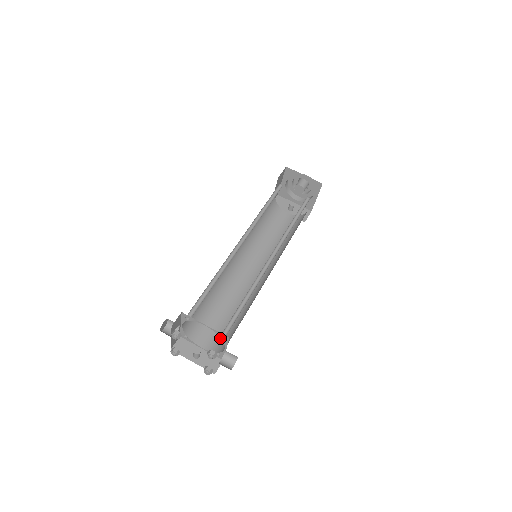
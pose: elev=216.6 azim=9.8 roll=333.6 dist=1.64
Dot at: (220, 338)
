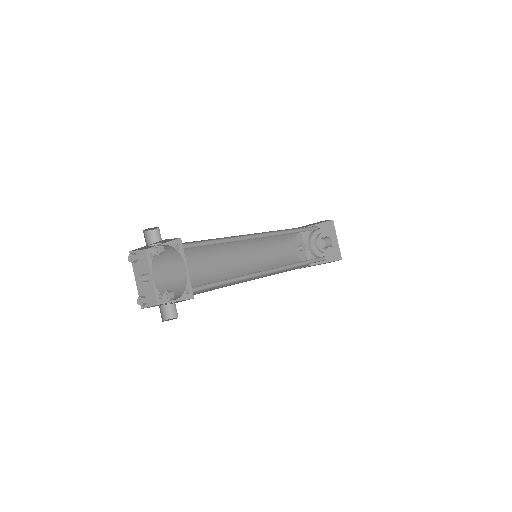
Dot at: (173, 285)
